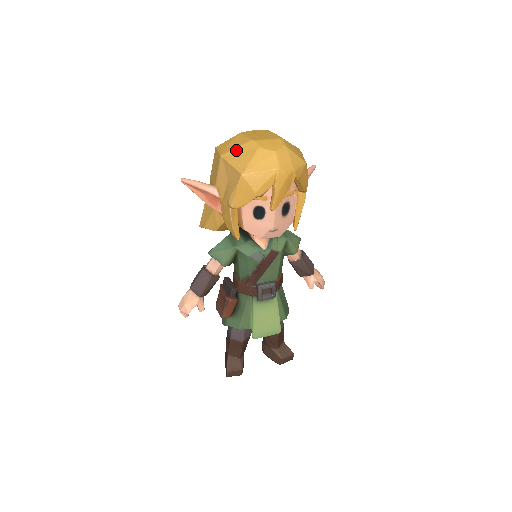
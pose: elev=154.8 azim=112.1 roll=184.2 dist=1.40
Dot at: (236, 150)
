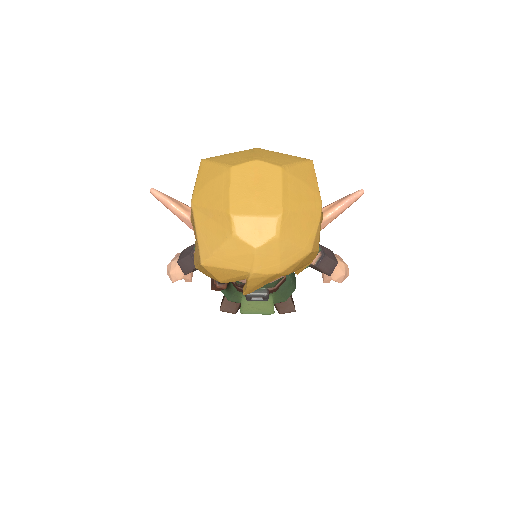
Dot at: (208, 212)
